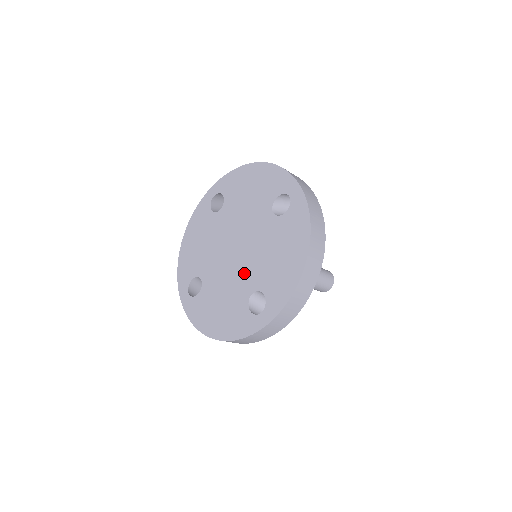
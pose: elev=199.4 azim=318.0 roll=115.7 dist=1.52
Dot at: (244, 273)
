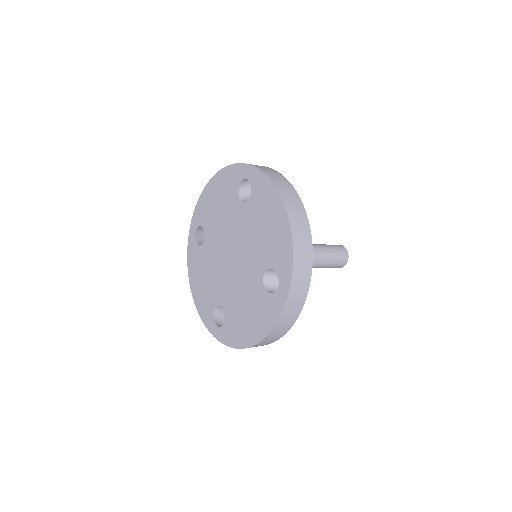
Dot at: (225, 284)
